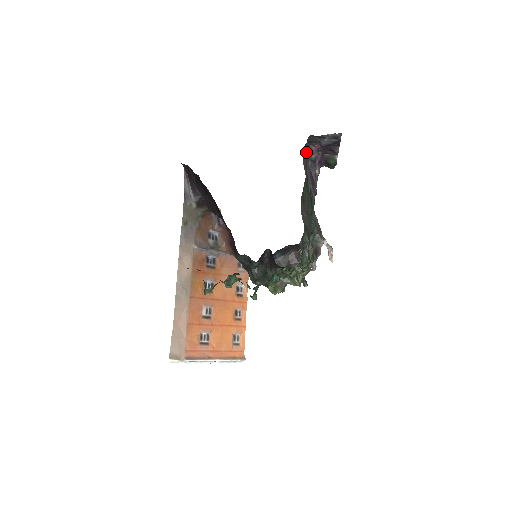
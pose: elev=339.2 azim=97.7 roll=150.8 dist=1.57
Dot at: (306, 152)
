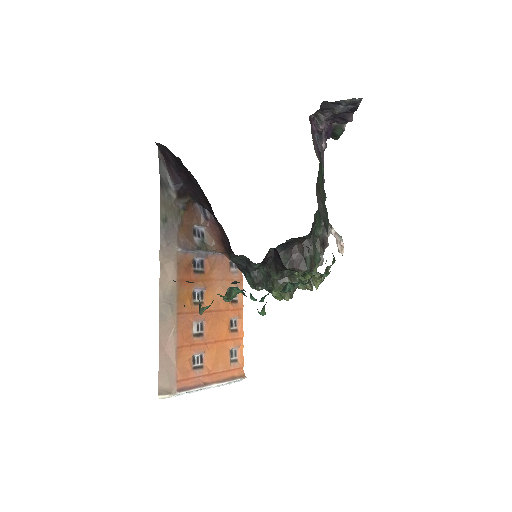
Dot at: (312, 122)
